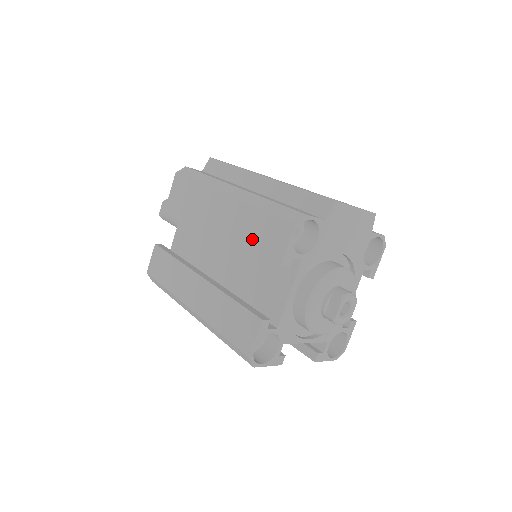
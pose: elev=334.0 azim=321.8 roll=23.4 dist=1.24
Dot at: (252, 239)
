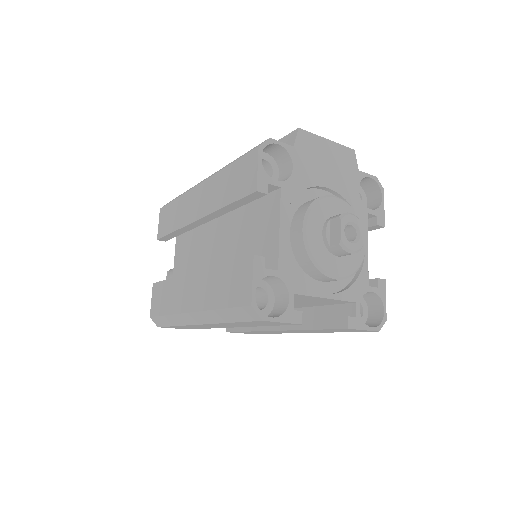
Dot at: (228, 195)
